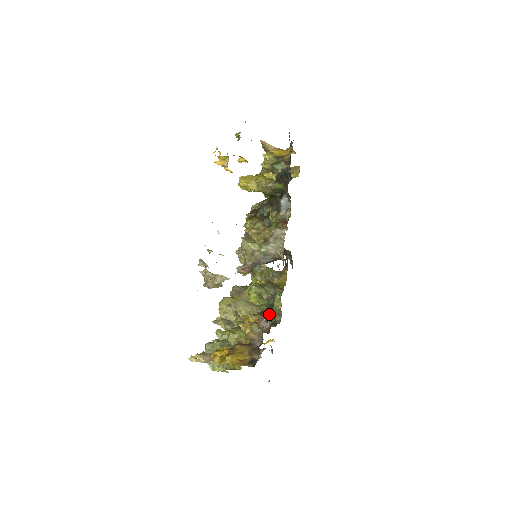
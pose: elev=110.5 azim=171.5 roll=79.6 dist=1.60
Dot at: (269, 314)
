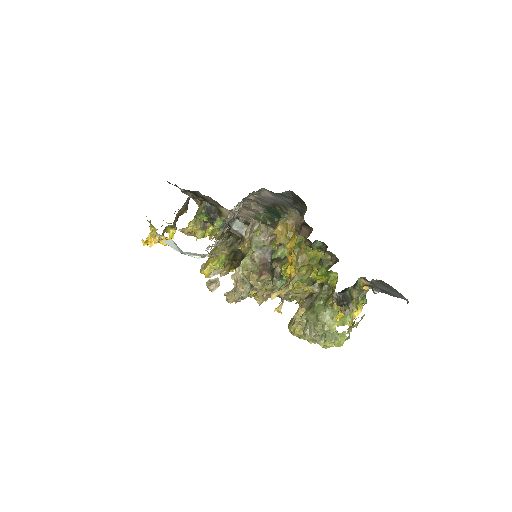
Dot at: occluded
